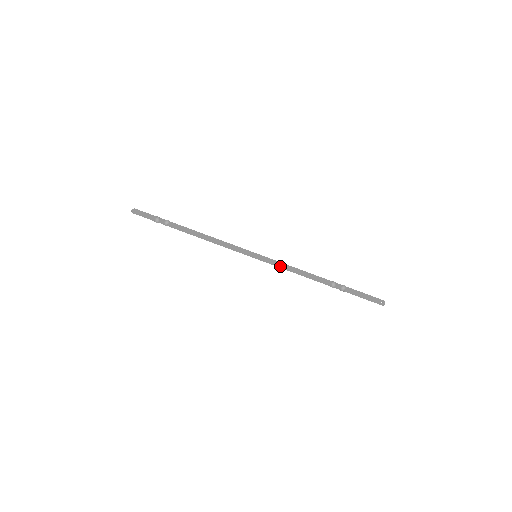
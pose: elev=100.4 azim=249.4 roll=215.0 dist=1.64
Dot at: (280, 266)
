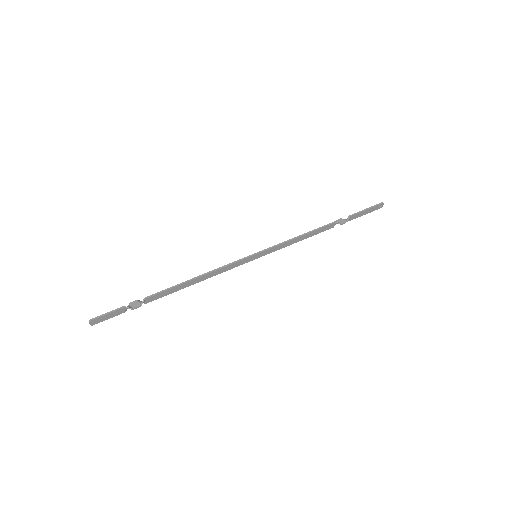
Dot at: (283, 242)
